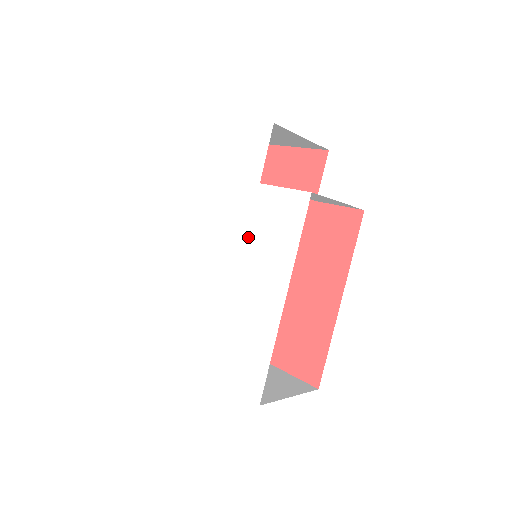
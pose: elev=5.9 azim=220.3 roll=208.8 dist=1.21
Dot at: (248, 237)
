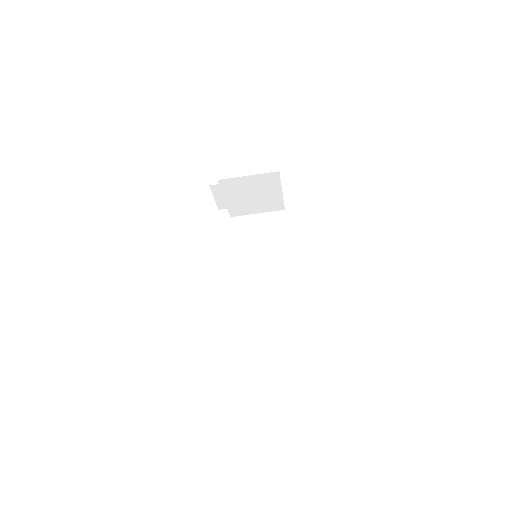
Dot at: occluded
